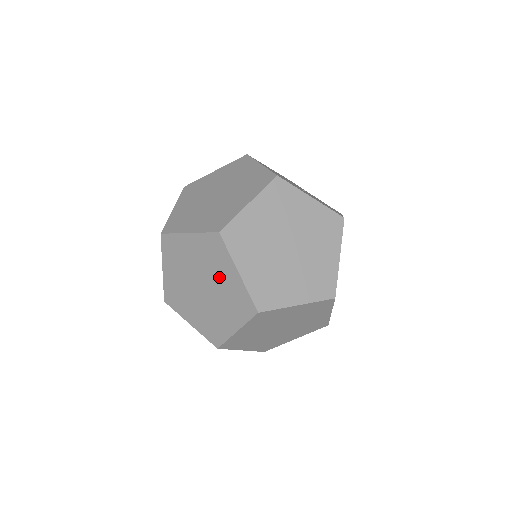
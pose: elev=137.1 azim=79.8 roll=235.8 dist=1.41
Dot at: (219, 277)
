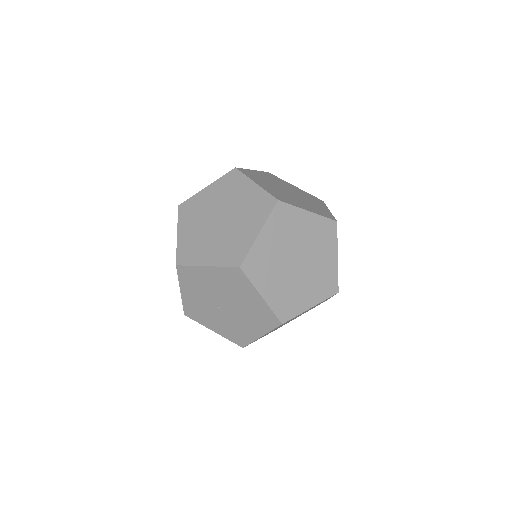
Dot at: (237, 199)
